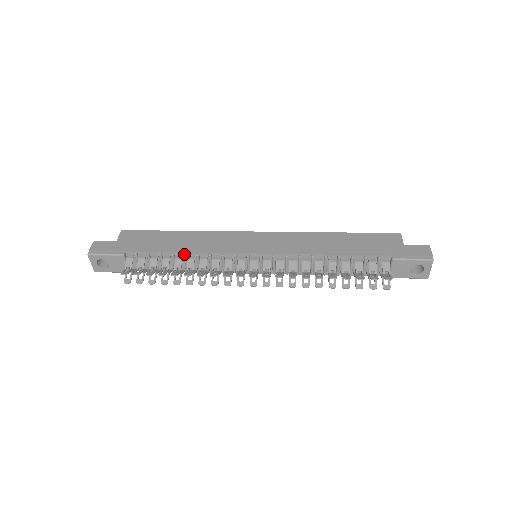
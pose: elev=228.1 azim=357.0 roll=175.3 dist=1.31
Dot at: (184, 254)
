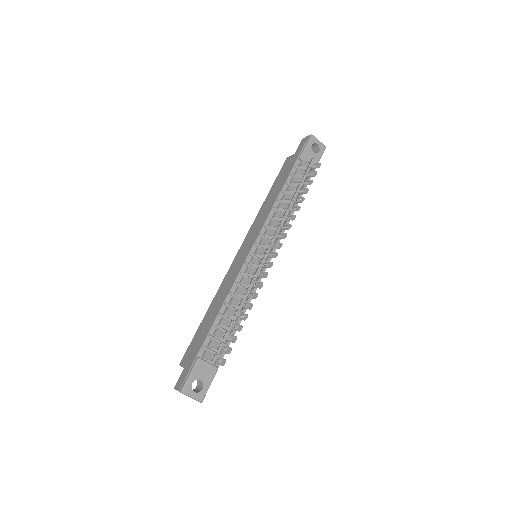
Dot at: (225, 304)
